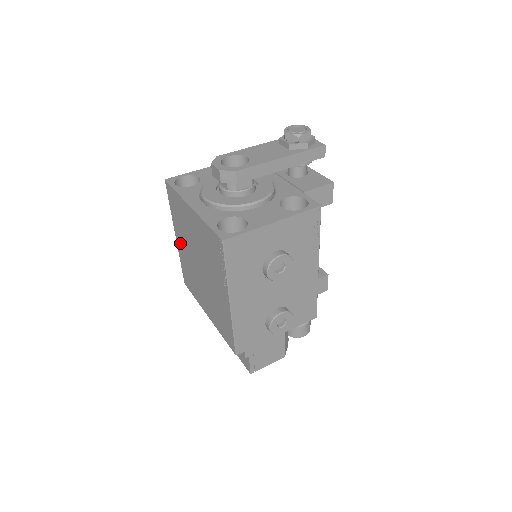
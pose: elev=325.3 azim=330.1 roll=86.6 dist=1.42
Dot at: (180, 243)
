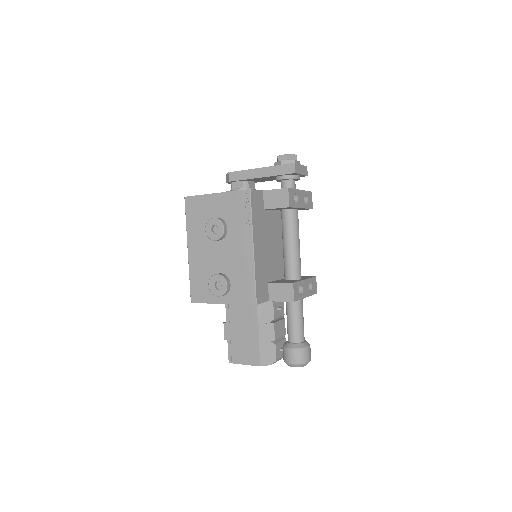
Dot at: occluded
